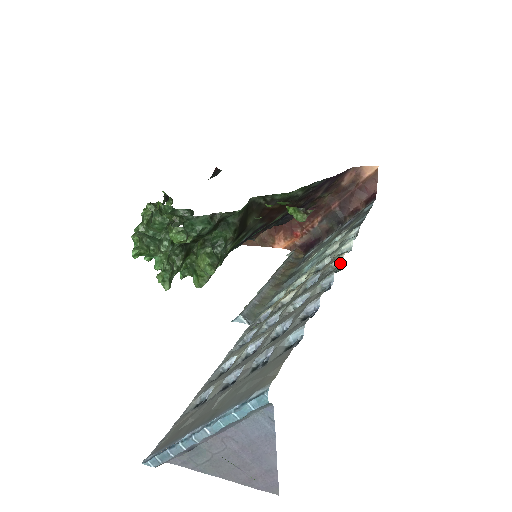
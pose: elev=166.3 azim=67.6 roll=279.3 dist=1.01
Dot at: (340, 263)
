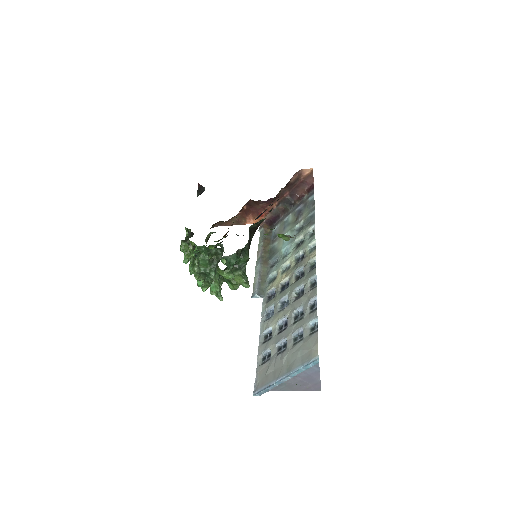
Dot at: (314, 261)
